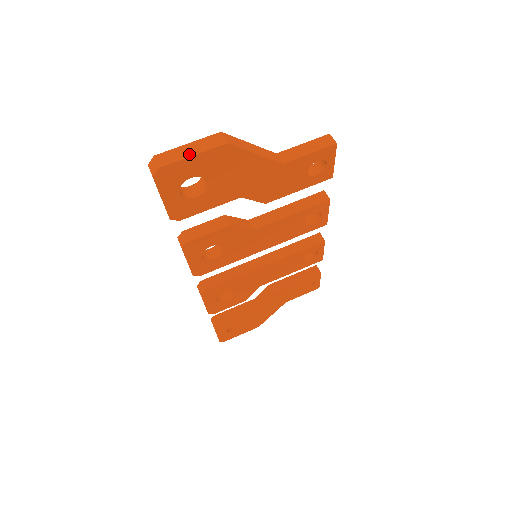
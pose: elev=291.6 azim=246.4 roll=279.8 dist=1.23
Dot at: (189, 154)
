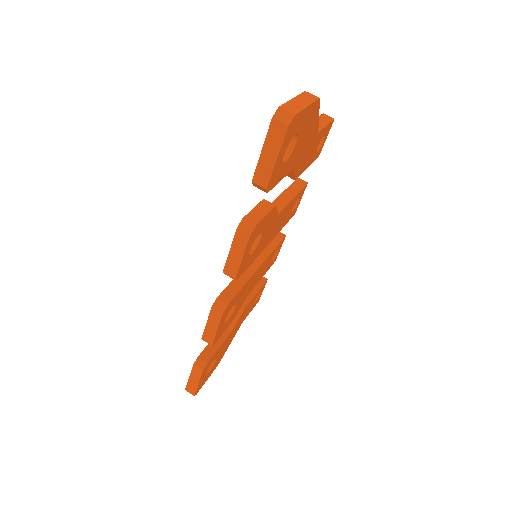
Dot at: (304, 105)
